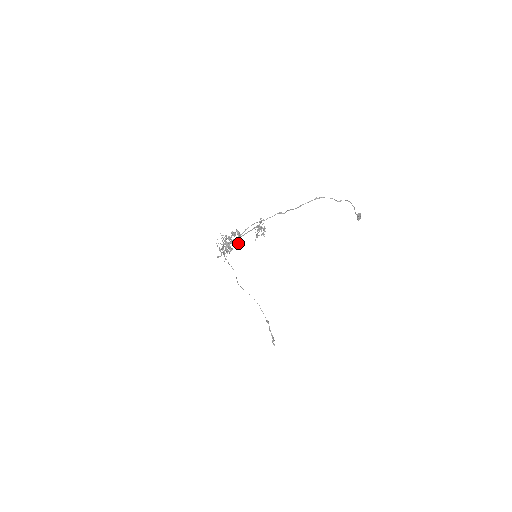
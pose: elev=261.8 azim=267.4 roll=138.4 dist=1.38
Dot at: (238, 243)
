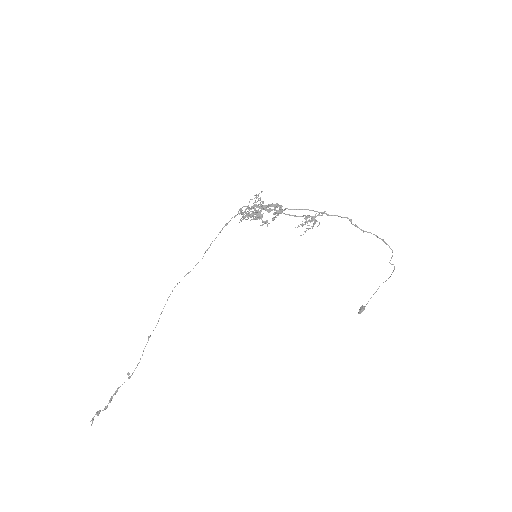
Dot at: (264, 221)
